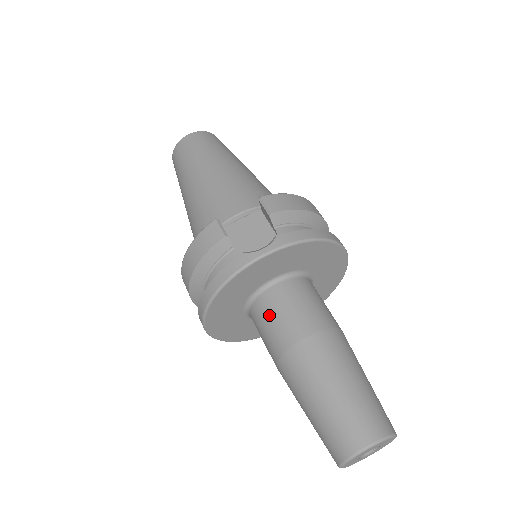
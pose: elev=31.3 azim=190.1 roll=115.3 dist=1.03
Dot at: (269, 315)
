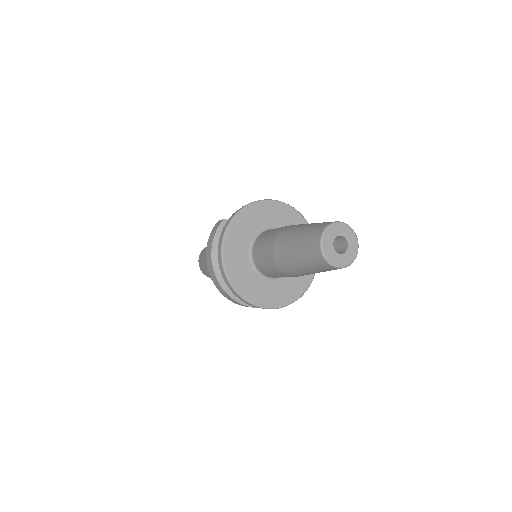
Dot at: (262, 242)
